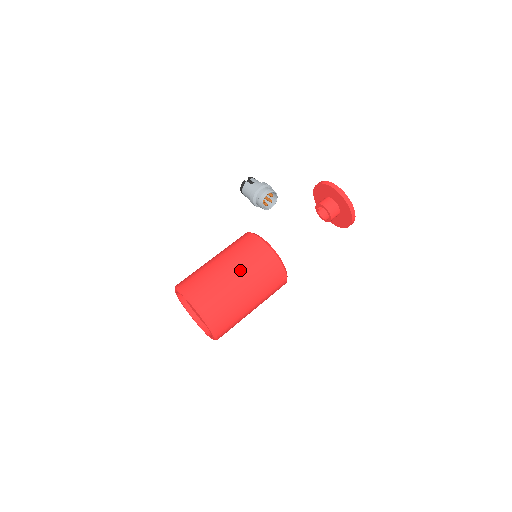
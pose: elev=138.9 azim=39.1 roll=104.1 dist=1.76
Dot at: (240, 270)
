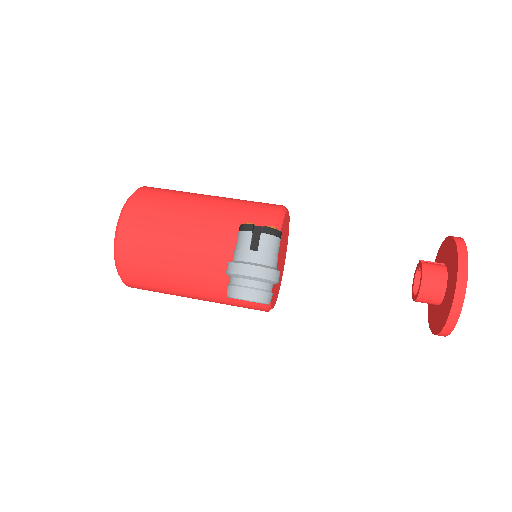
Dot at: (202, 267)
